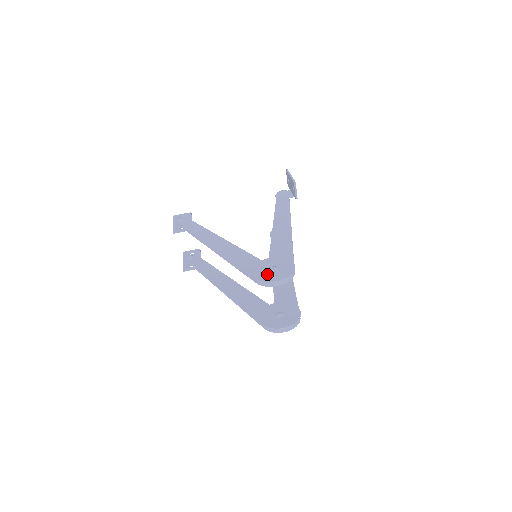
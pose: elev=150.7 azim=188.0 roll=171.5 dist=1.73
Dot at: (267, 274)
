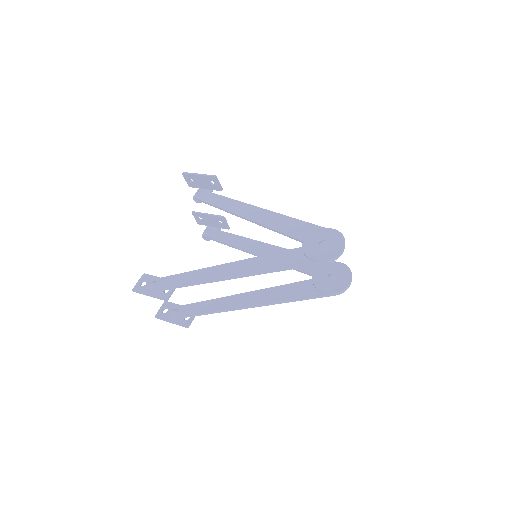
Dot at: (328, 250)
